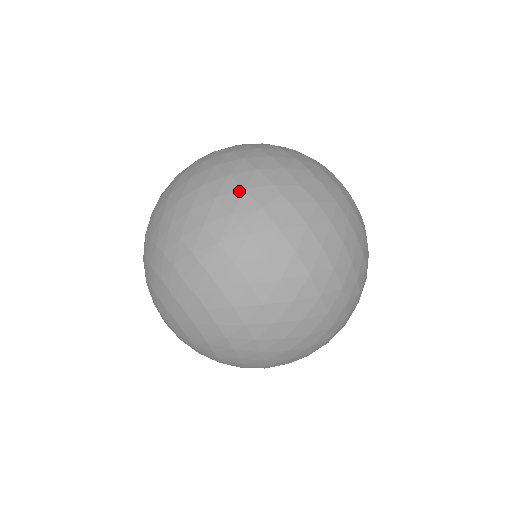
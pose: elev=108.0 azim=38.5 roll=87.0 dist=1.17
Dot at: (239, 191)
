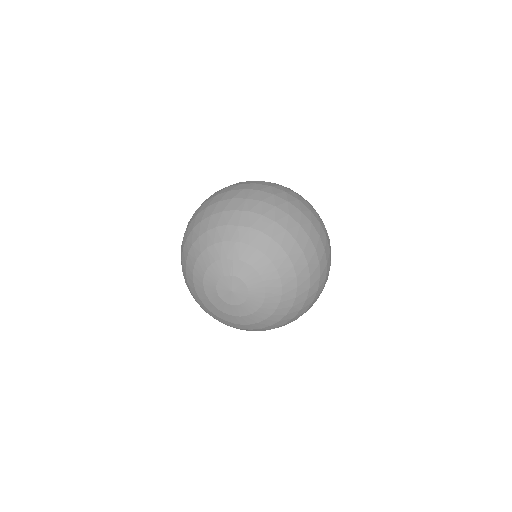
Dot at: (239, 185)
